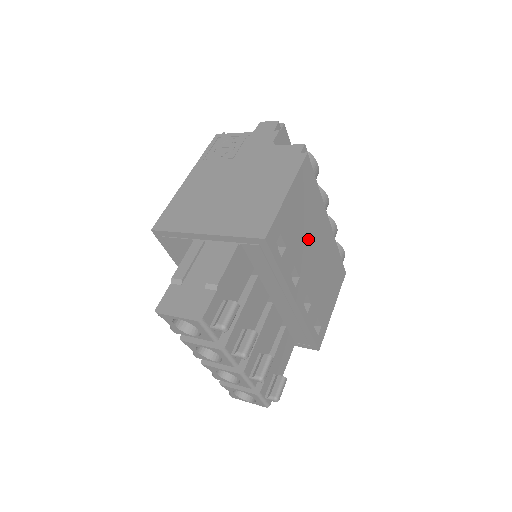
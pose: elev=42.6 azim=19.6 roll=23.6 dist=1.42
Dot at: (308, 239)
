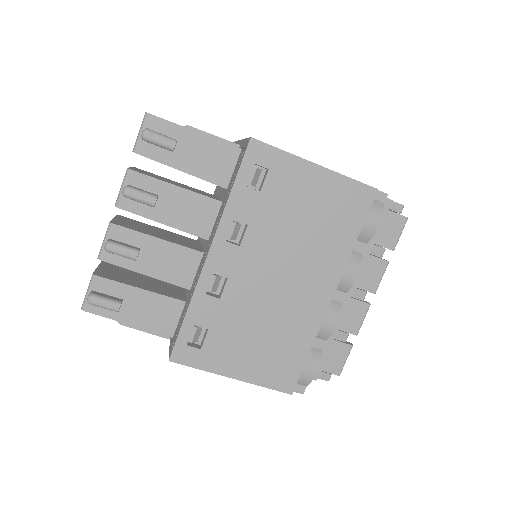
Dot at: (290, 246)
